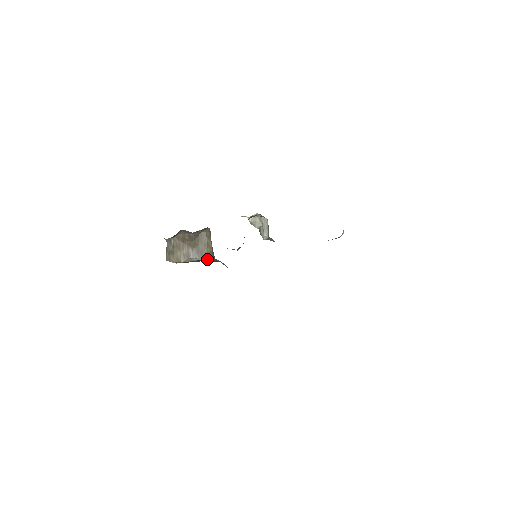
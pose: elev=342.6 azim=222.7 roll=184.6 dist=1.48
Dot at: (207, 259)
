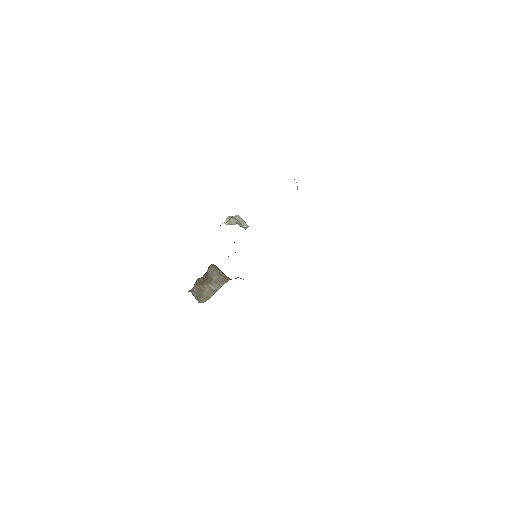
Dot at: (225, 282)
